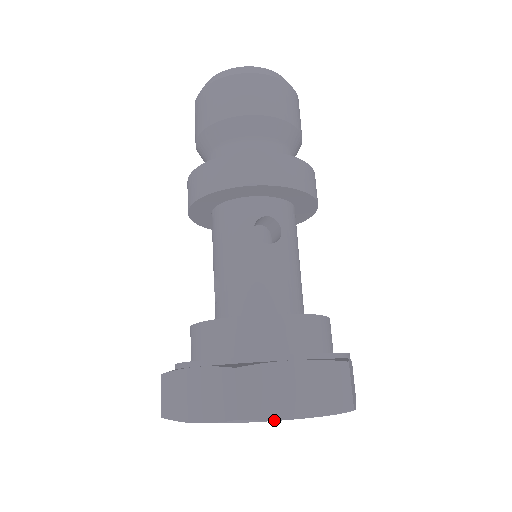
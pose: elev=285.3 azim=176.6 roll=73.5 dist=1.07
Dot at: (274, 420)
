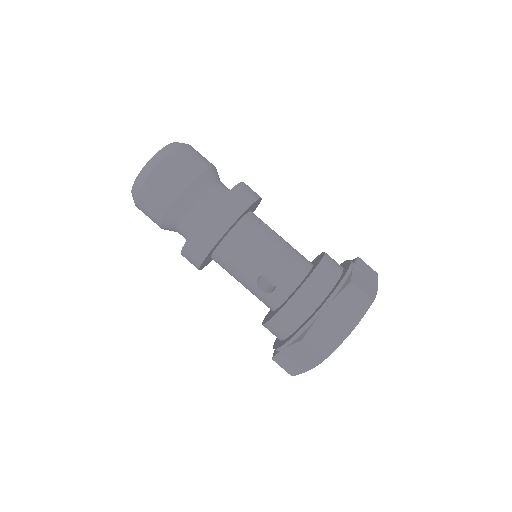
Dot at: occluded
